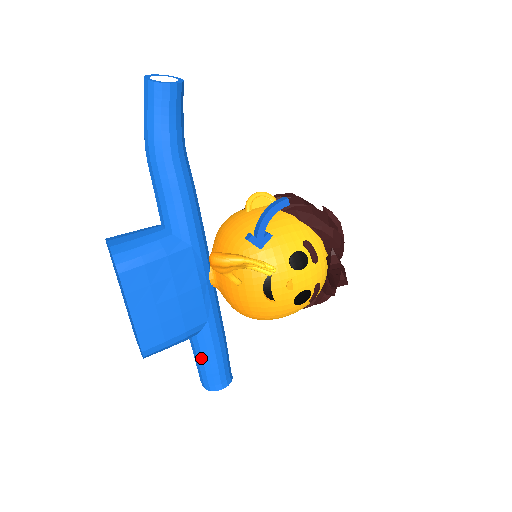
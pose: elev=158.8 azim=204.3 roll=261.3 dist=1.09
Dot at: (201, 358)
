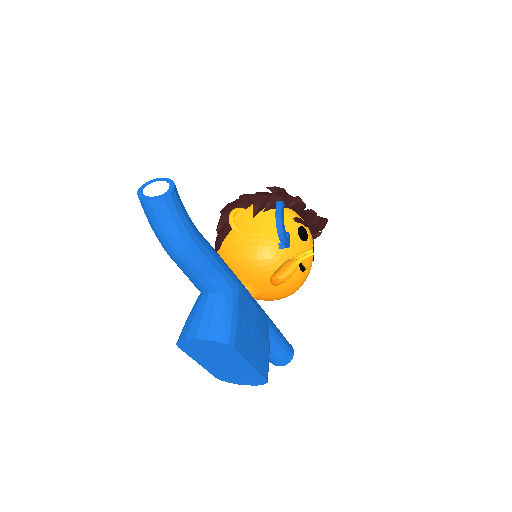
Dot at: (275, 350)
